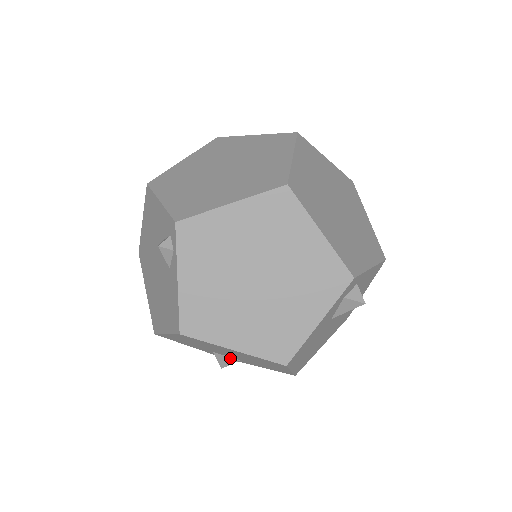
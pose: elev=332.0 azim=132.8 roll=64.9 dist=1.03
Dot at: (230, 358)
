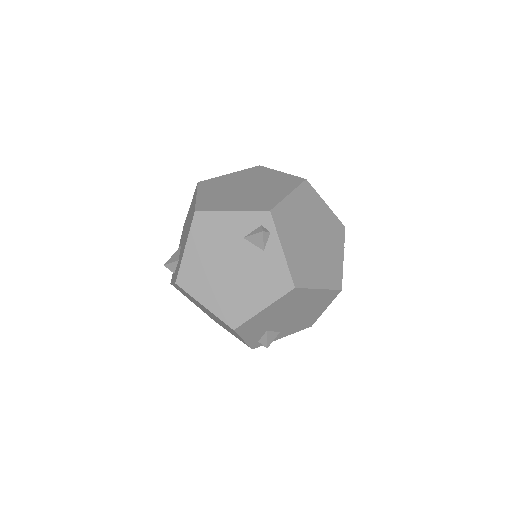
Dot at: (275, 333)
